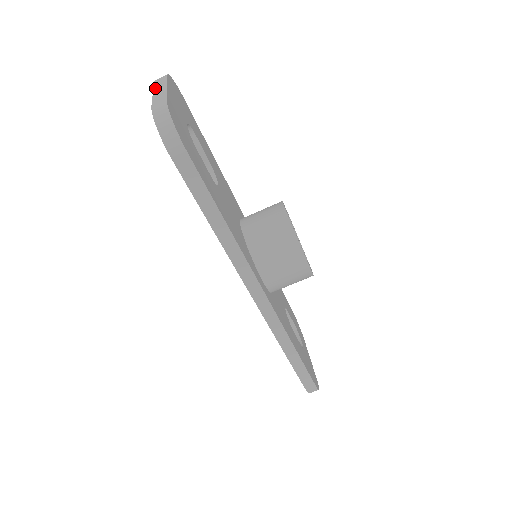
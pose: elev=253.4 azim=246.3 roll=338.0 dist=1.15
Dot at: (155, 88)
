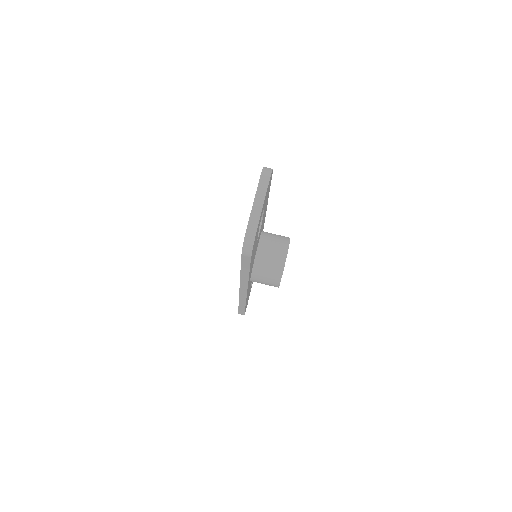
Dot at: (257, 193)
